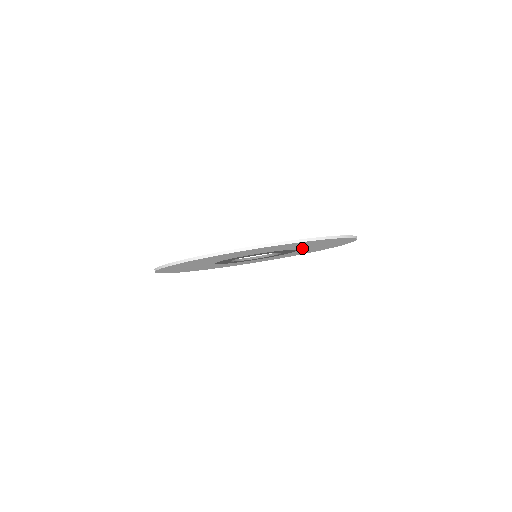
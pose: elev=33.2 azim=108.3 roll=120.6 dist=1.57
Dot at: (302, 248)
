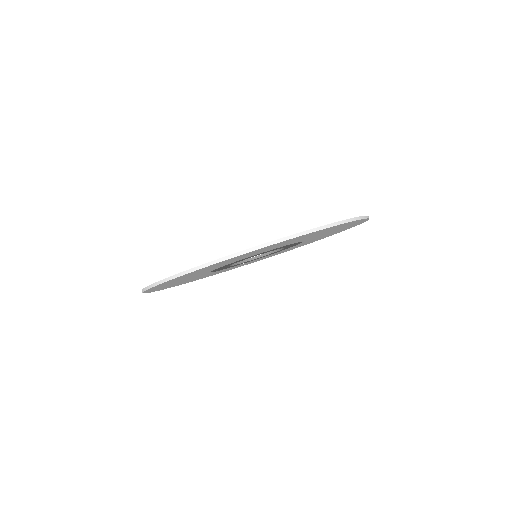
Dot at: (307, 239)
